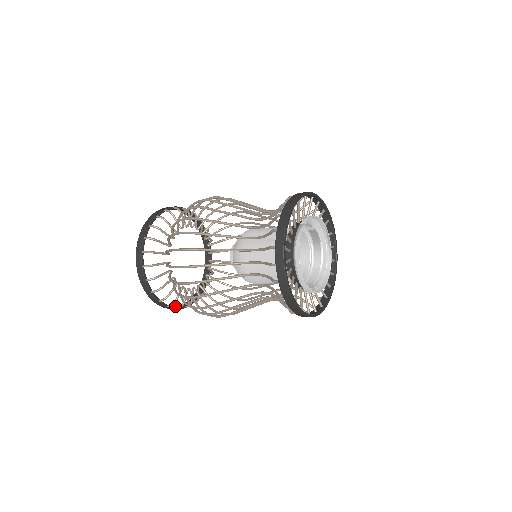
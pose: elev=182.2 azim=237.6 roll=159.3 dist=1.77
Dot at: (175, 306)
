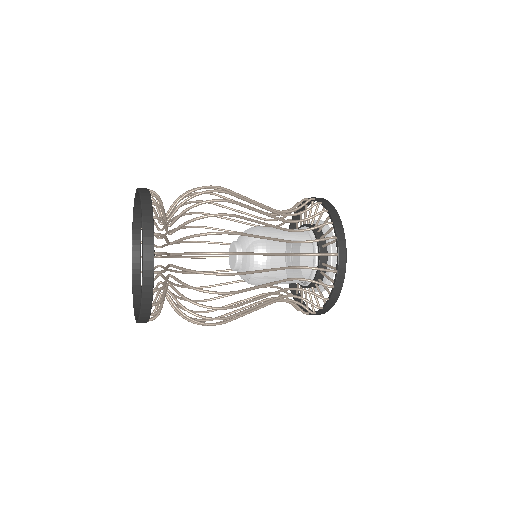
Dot at: occluded
